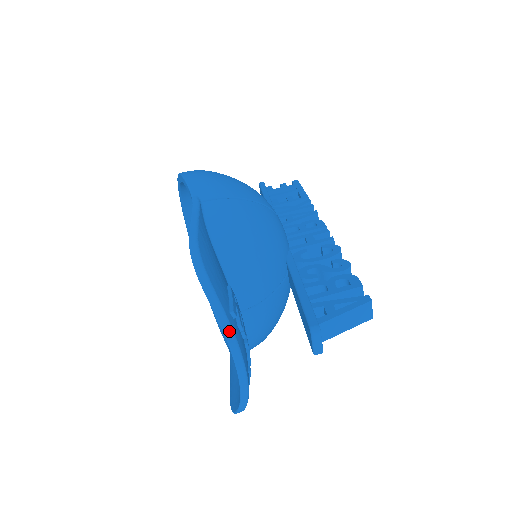
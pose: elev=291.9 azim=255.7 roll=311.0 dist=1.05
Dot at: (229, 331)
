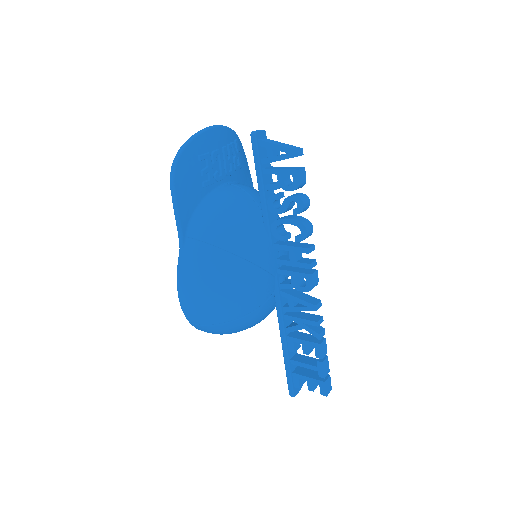
Dot at: (230, 129)
